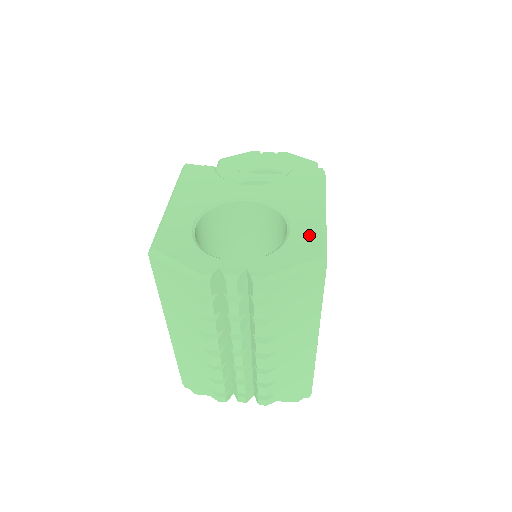
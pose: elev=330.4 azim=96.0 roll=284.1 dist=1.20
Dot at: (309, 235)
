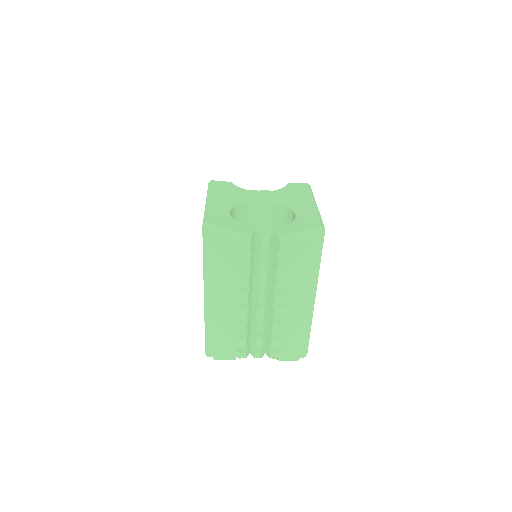
Dot at: (310, 215)
